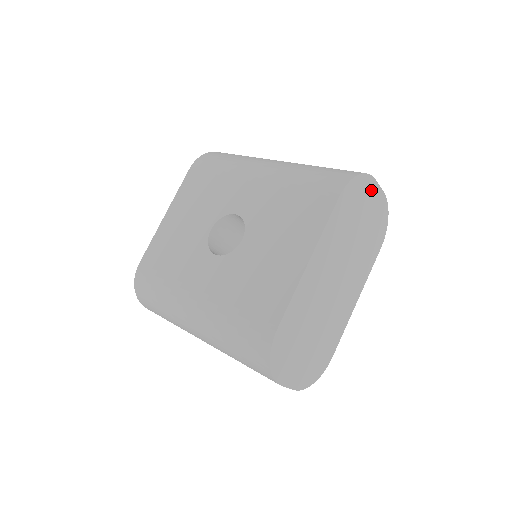
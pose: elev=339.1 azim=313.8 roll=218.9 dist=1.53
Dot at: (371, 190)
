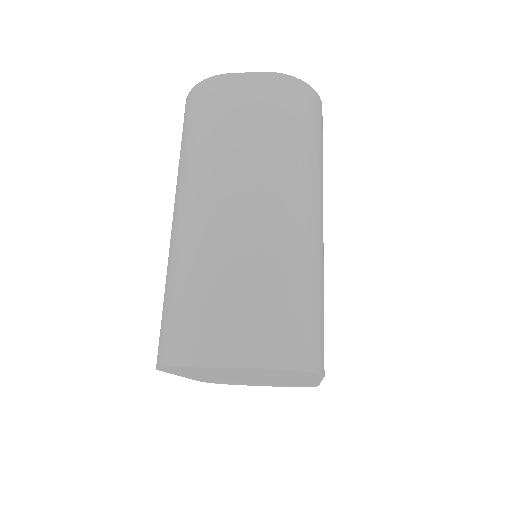
Dot at: (214, 368)
